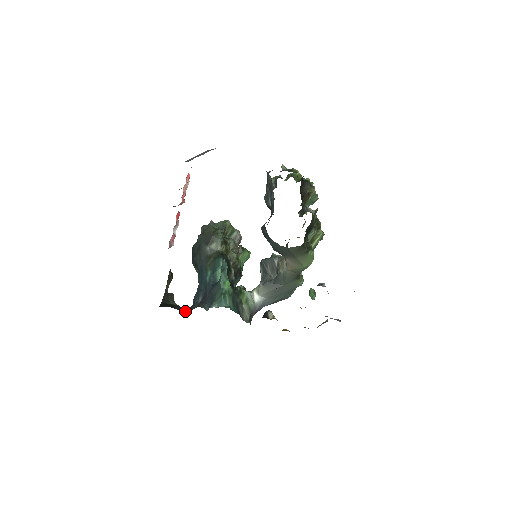
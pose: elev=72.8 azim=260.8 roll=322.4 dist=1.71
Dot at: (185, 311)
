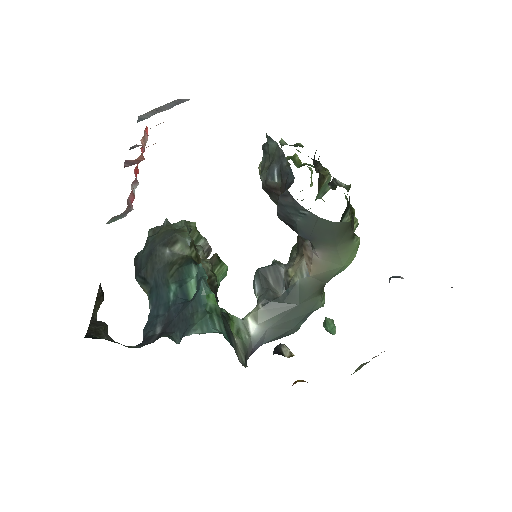
Dot at: (134, 347)
